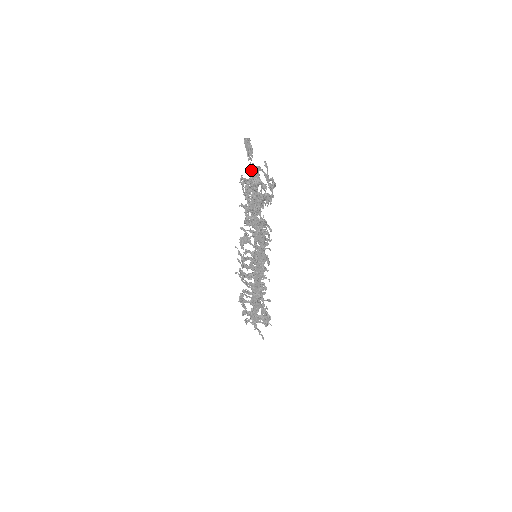
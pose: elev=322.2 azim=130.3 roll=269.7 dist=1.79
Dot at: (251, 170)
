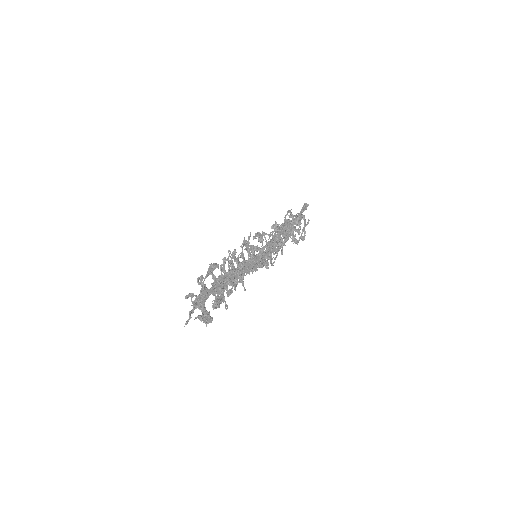
Dot at: (298, 214)
